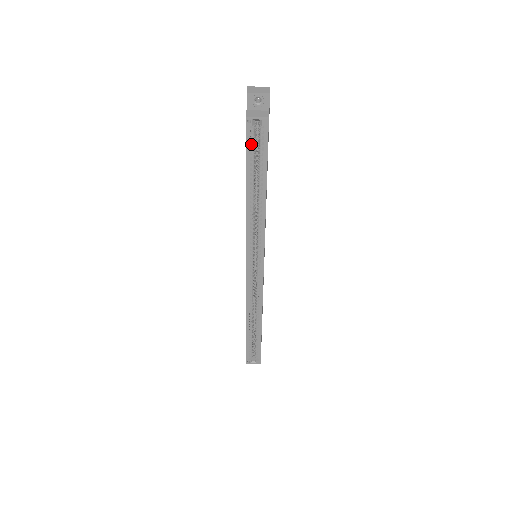
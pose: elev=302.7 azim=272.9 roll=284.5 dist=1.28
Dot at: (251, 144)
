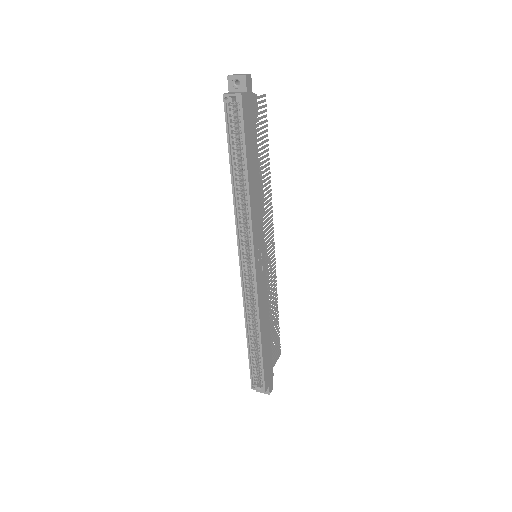
Dot at: (231, 122)
